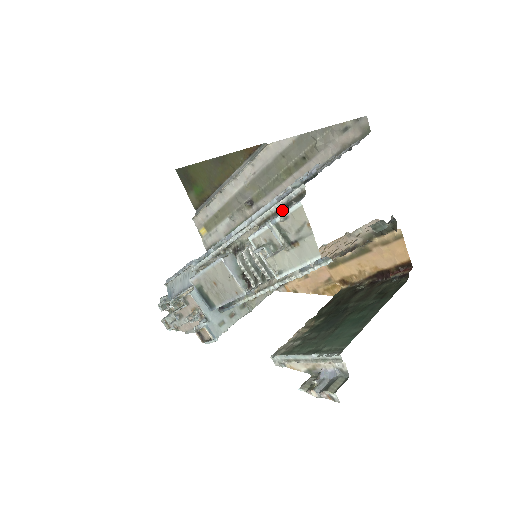
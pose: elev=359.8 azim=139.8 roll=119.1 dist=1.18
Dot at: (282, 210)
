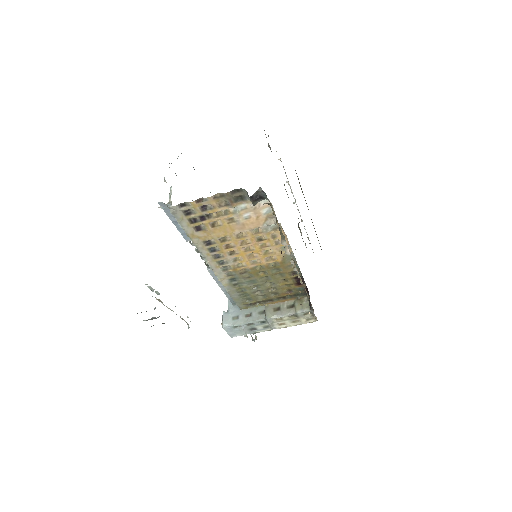
Dot at: occluded
